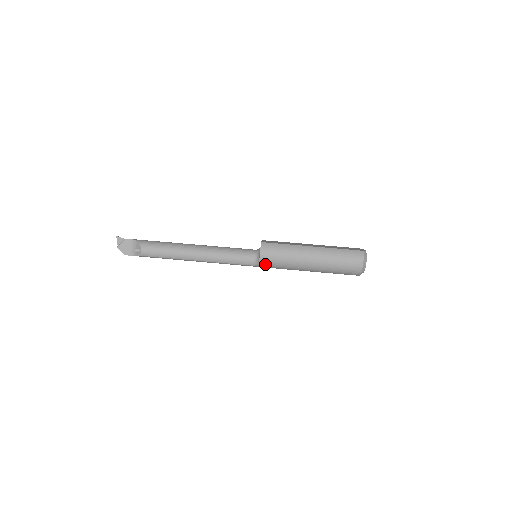
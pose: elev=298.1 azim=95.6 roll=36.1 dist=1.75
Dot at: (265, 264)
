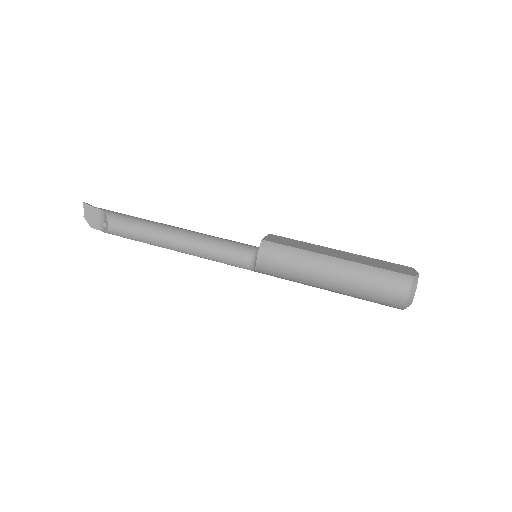
Dot at: (264, 271)
